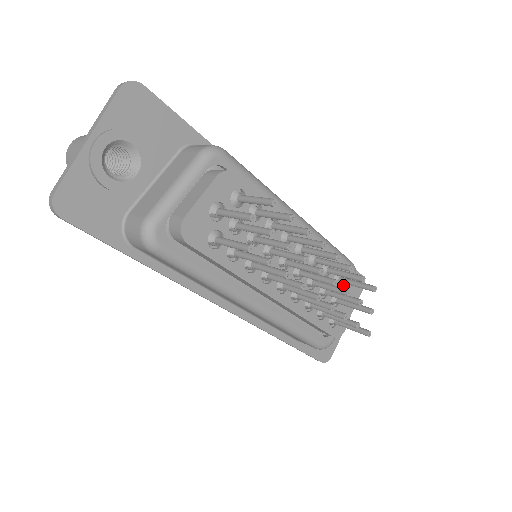
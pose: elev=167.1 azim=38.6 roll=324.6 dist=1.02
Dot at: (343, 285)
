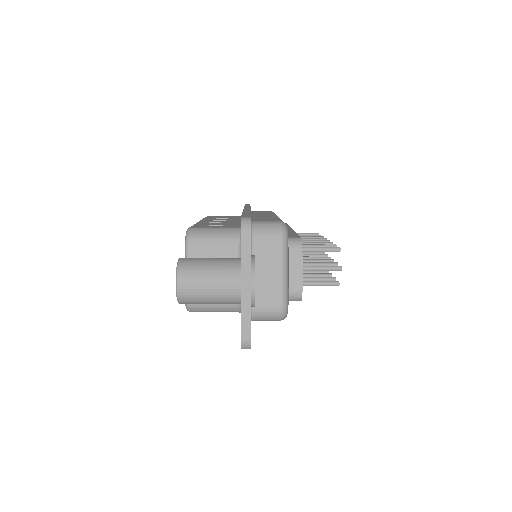
Dot at: occluded
